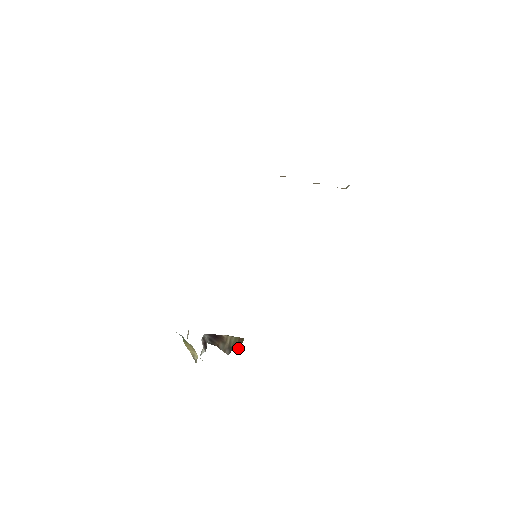
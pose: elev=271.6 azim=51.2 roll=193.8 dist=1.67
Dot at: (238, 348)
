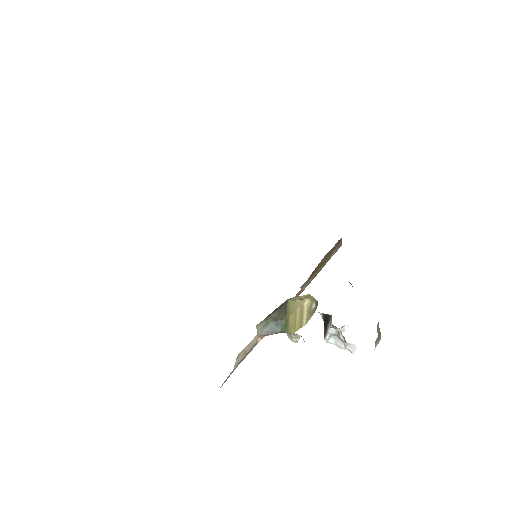
Dot at: occluded
